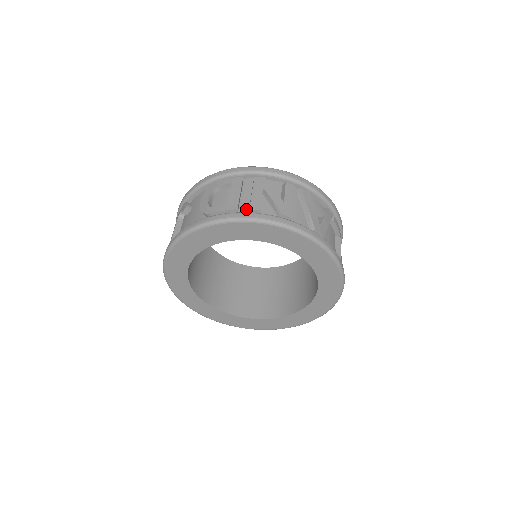
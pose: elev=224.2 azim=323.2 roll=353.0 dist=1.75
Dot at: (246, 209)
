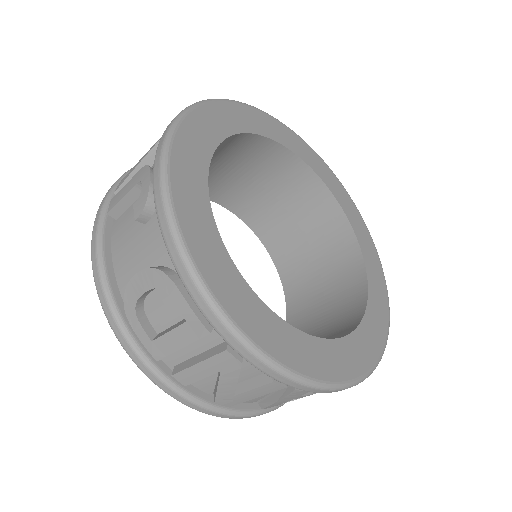
Dot at: (176, 360)
